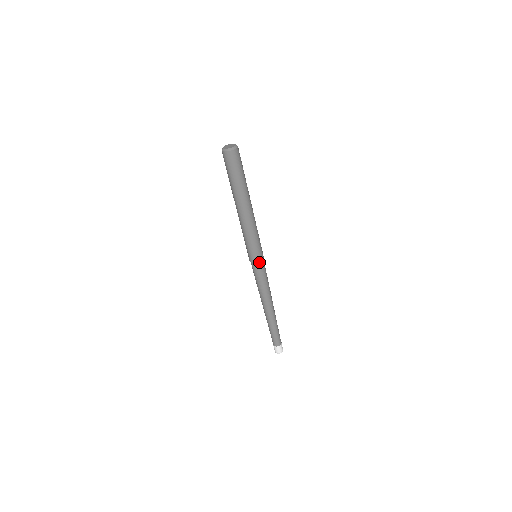
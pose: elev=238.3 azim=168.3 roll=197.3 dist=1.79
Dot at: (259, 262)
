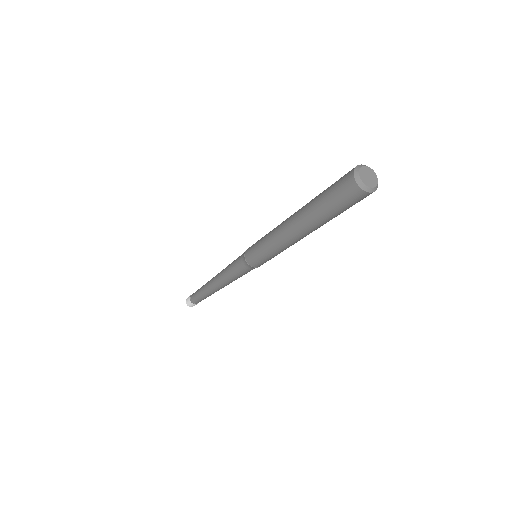
Dot at: (255, 267)
